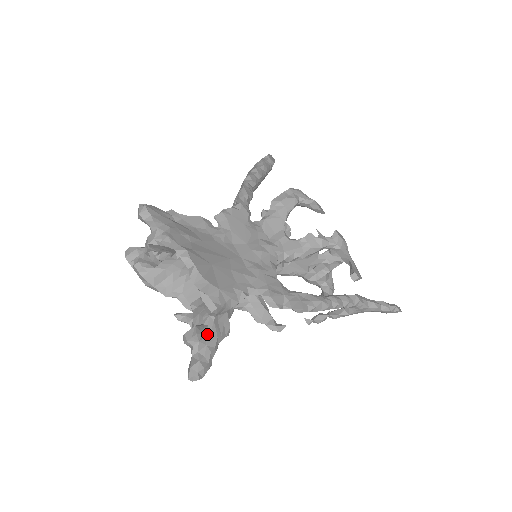
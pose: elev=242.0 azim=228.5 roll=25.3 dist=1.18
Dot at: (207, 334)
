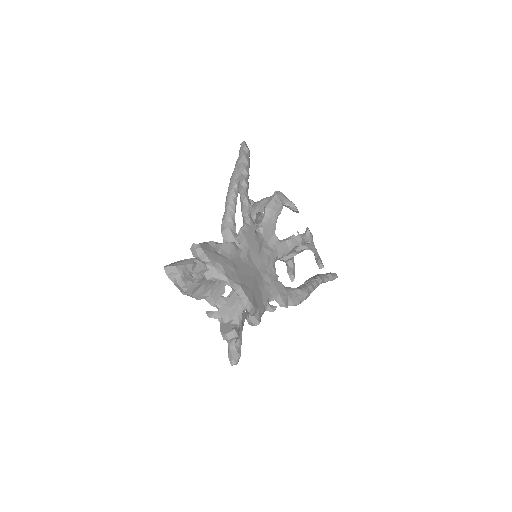
Dot at: (239, 331)
